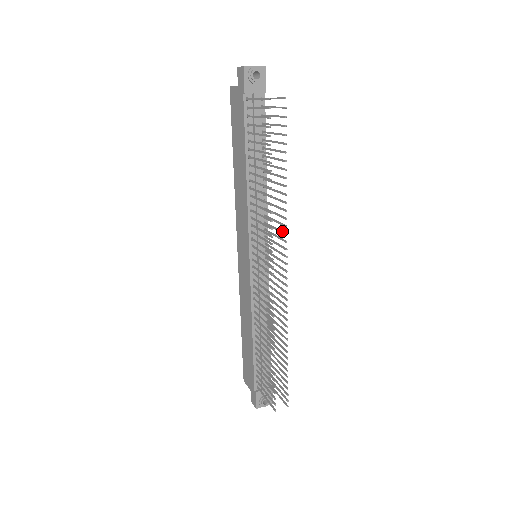
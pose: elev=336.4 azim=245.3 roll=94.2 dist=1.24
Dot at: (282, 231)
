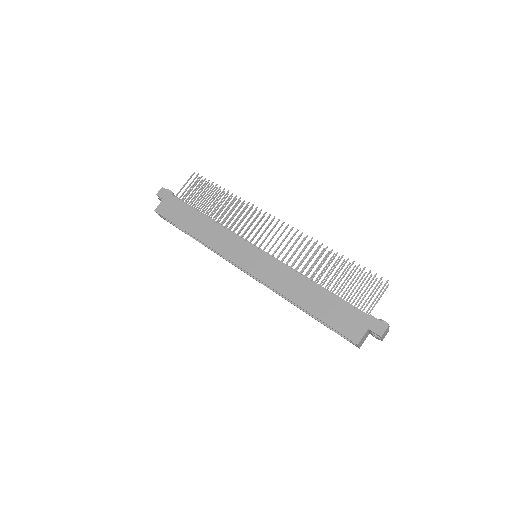
Dot at: occluded
